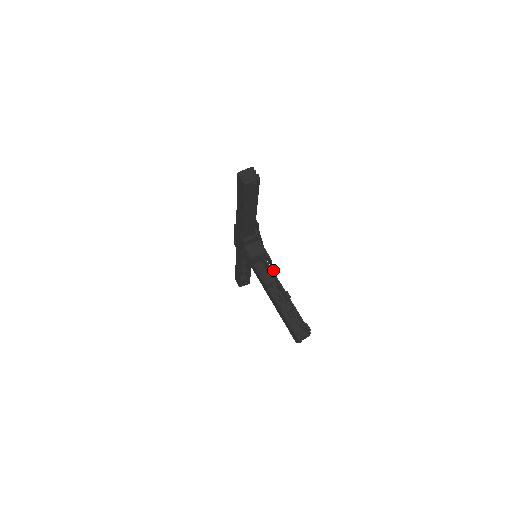
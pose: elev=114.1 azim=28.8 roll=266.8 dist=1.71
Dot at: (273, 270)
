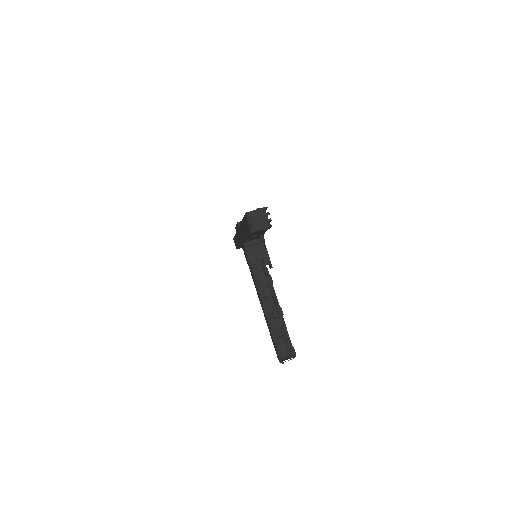
Dot at: (271, 280)
